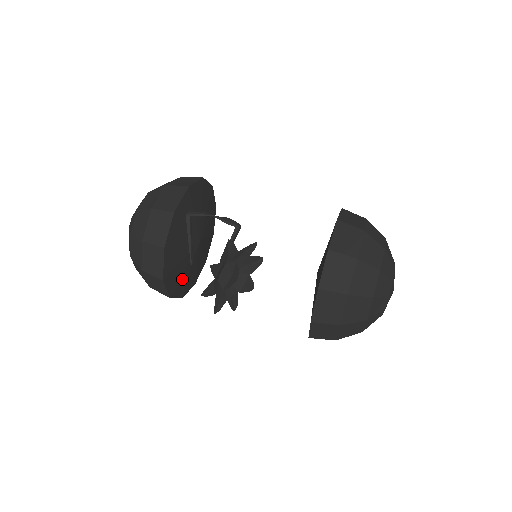
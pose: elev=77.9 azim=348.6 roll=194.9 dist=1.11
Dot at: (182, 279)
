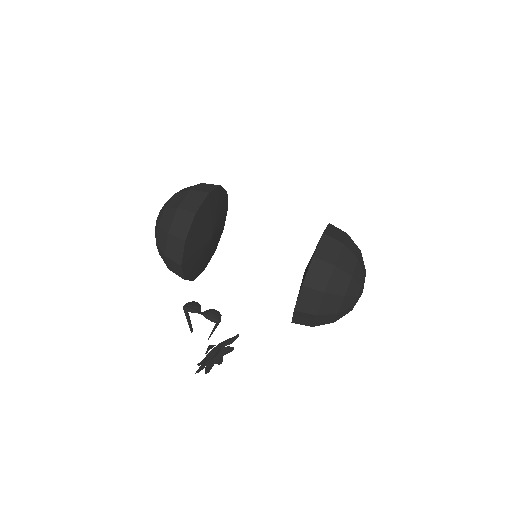
Dot at: (201, 264)
